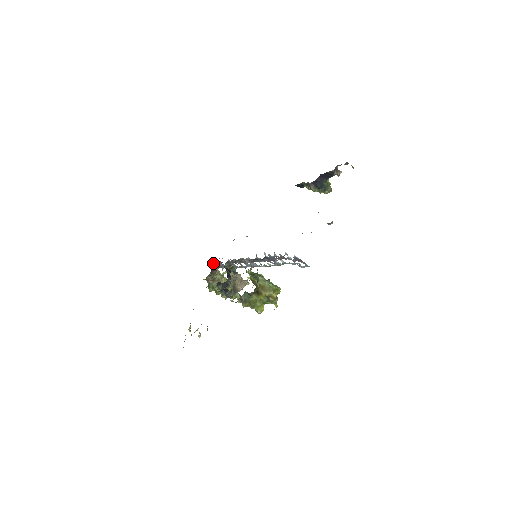
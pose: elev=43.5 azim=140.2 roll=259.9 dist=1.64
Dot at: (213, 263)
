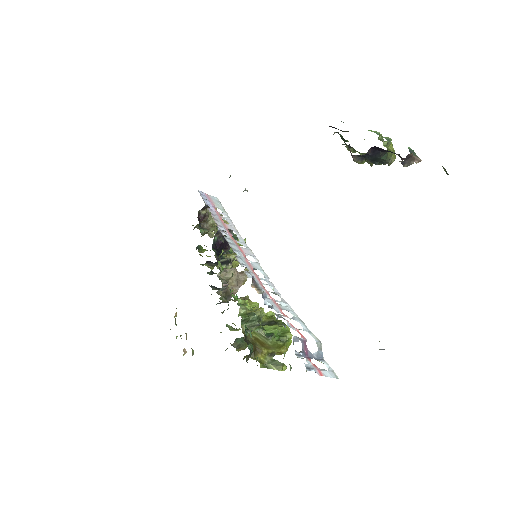
Dot at: (201, 209)
